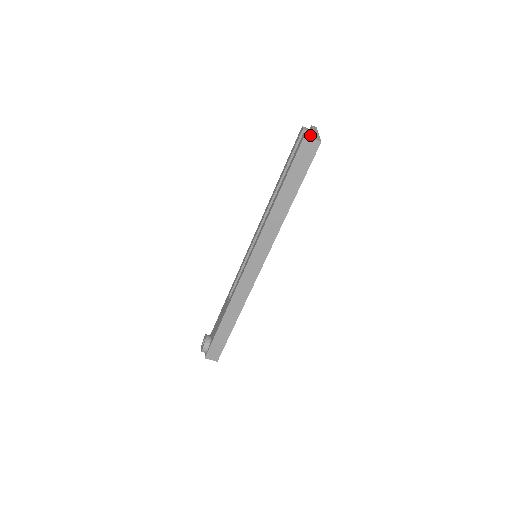
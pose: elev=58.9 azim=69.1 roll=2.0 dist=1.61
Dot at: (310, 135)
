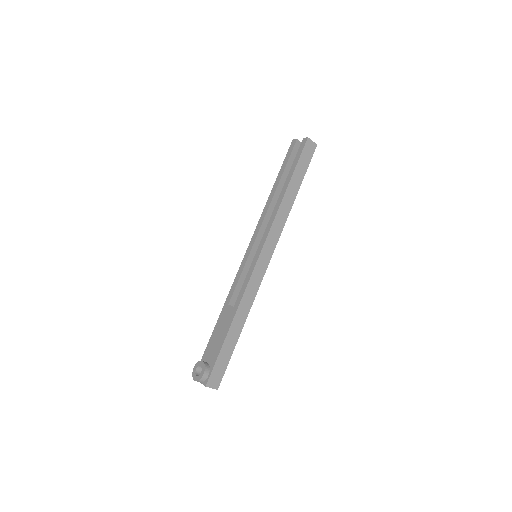
Dot at: occluded
